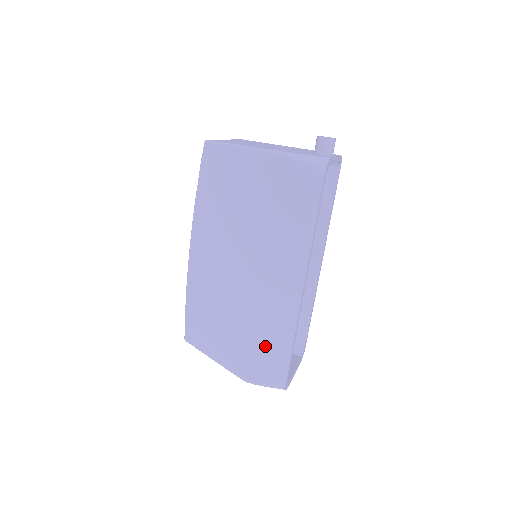
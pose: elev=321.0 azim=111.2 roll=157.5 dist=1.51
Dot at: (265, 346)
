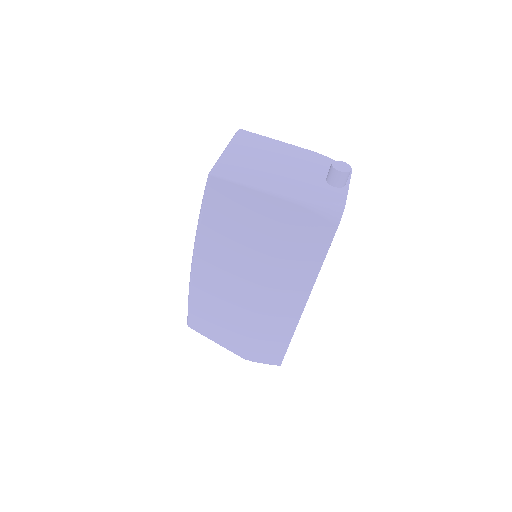
Dot at: (265, 340)
